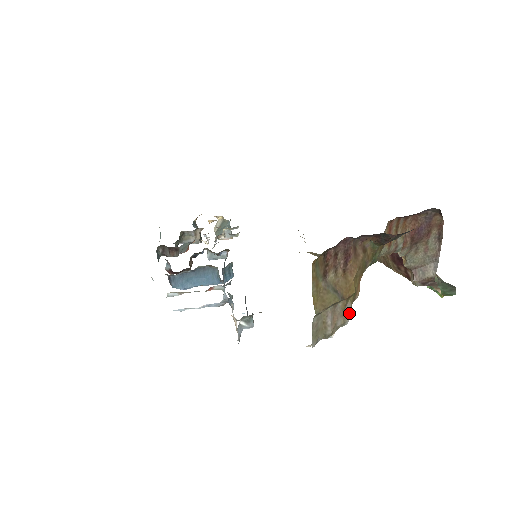
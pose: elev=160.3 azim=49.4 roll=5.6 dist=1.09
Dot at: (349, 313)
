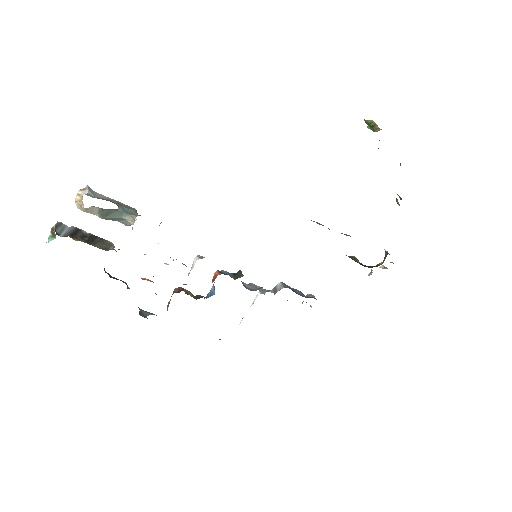
Dot at: occluded
